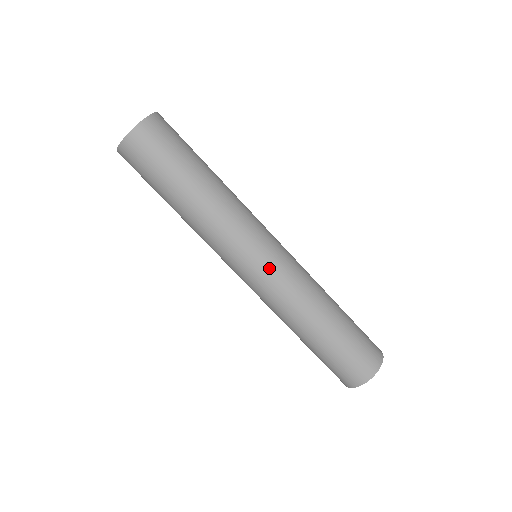
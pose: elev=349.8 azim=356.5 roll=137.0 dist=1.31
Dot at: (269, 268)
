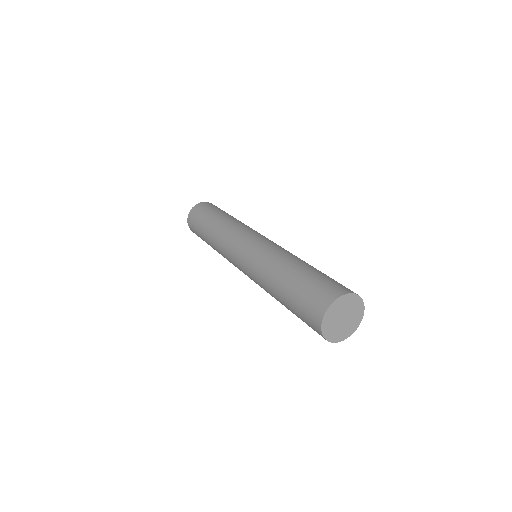
Dot at: (244, 255)
